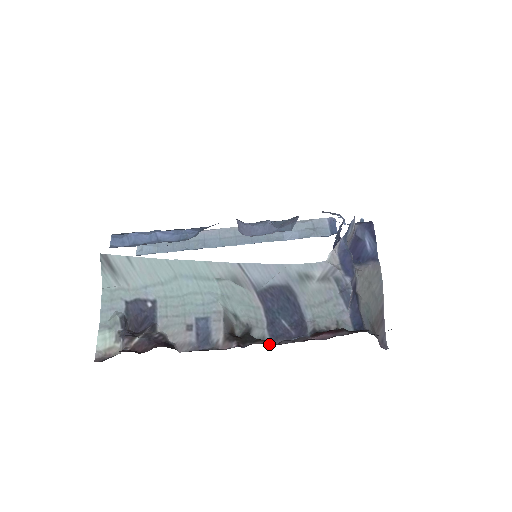
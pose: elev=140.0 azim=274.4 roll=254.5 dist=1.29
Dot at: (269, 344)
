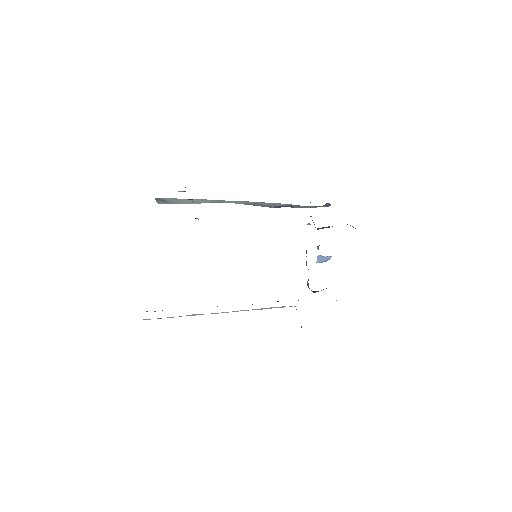
Dot at: occluded
